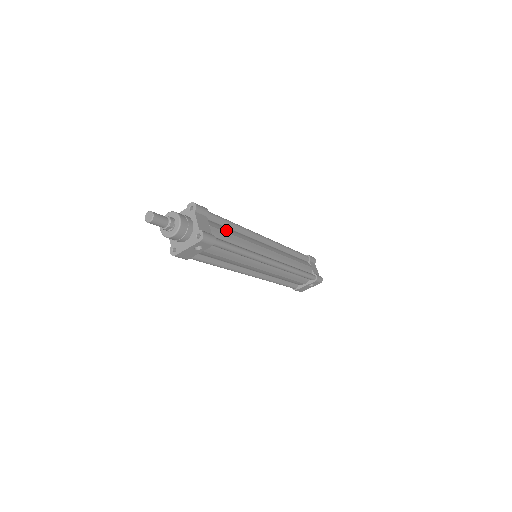
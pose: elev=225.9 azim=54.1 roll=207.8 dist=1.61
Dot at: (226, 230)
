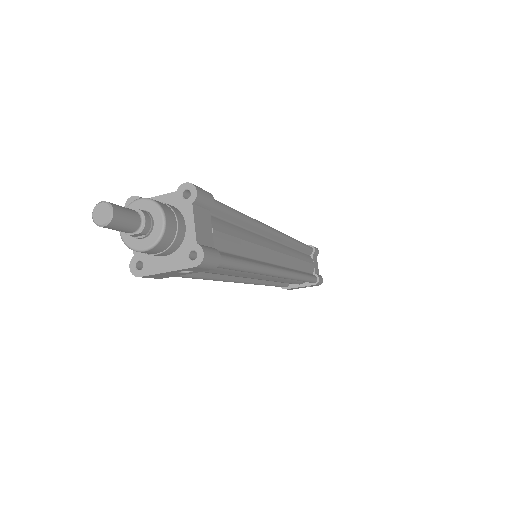
Dot at: (233, 231)
